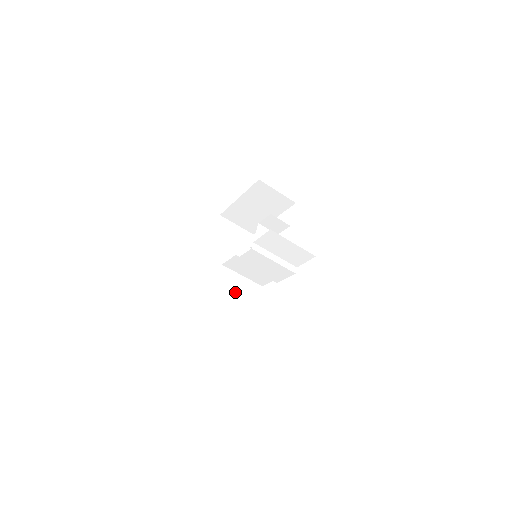
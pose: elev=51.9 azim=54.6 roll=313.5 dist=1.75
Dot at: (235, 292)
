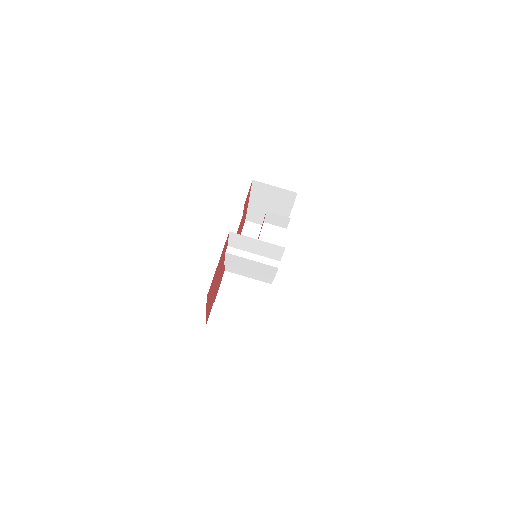
Dot at: (240, 295)
